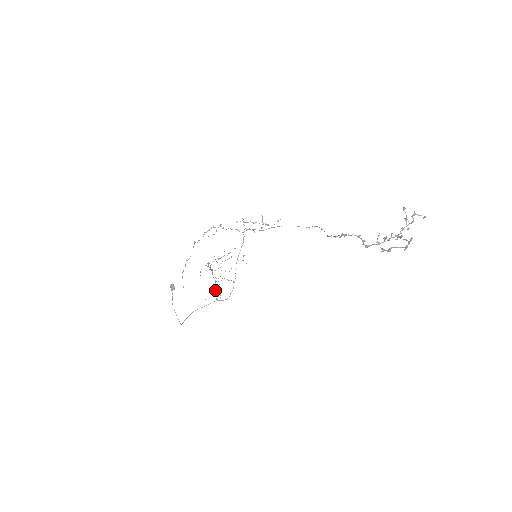
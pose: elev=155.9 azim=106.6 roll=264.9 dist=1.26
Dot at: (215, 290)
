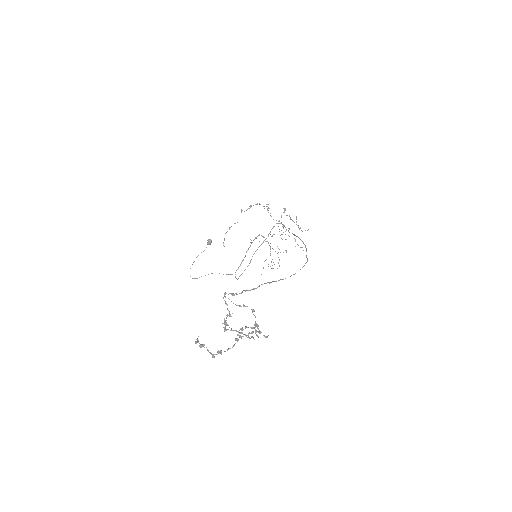
Dot at: (240, 264)
